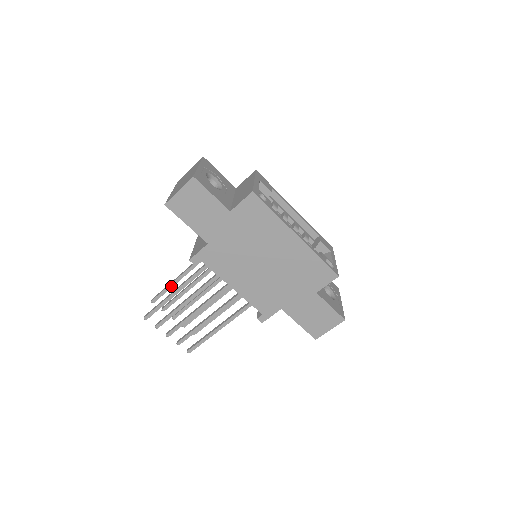
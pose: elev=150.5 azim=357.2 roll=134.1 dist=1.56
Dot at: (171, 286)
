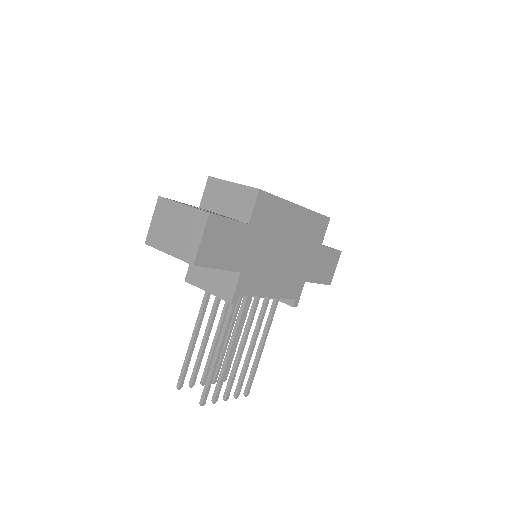
Dot at: (191, 355)
